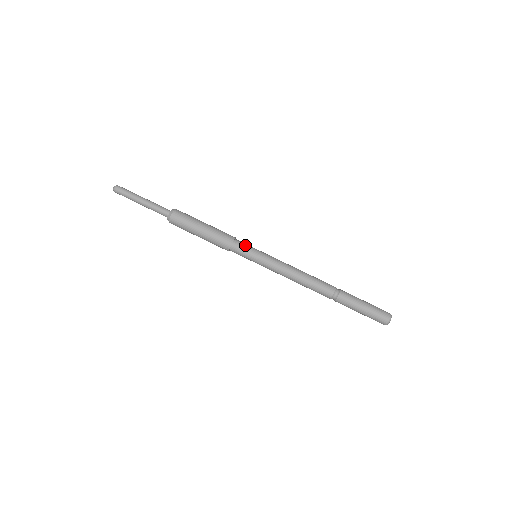
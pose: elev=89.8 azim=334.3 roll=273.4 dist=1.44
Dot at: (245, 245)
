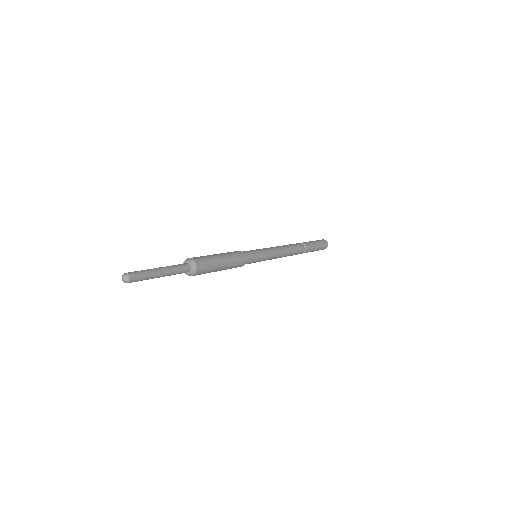
Dot at: (250, 252)
